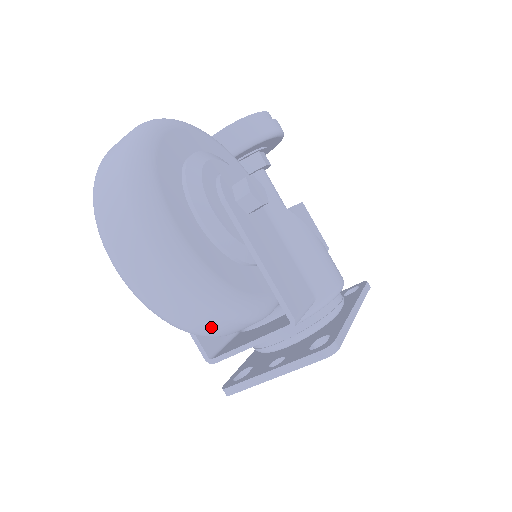
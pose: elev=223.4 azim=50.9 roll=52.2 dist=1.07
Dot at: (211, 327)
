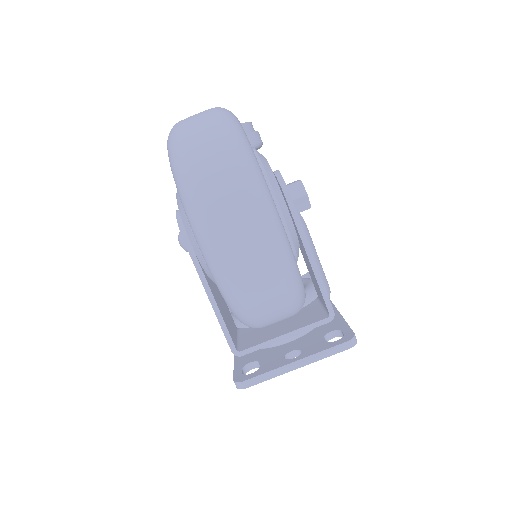
Dot at: (273, 316)
